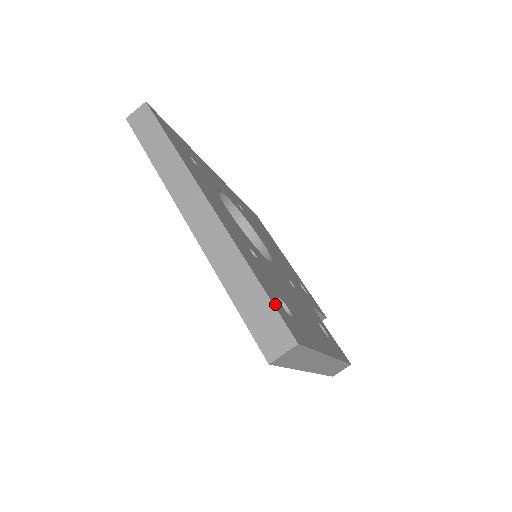
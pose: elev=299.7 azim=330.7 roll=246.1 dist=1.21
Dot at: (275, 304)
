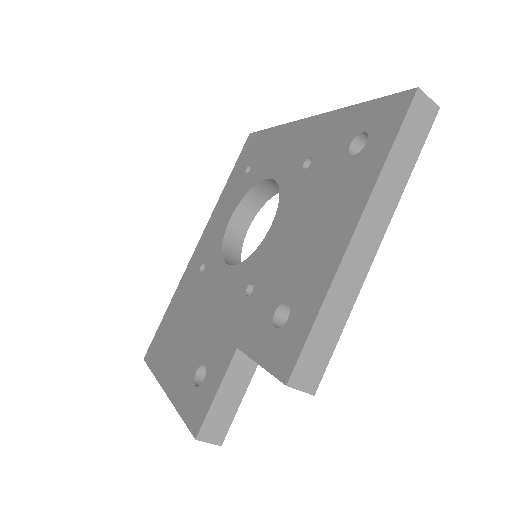
Dot at: occluded
